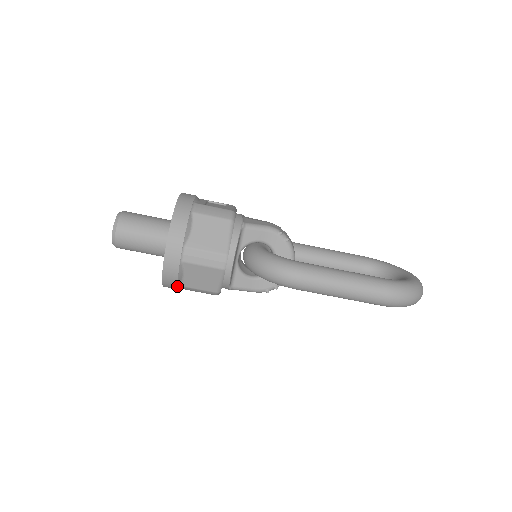
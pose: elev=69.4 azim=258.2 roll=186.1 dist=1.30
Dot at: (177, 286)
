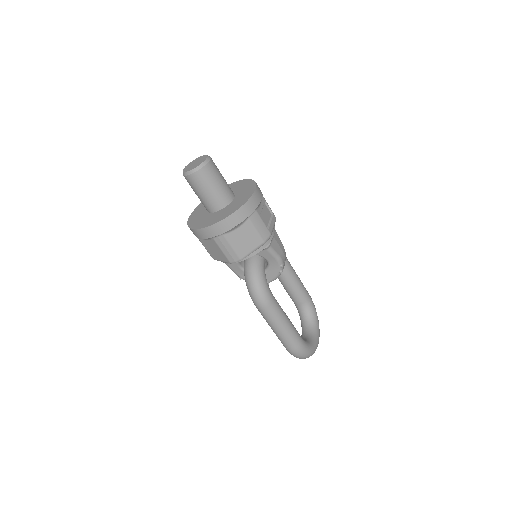
Dot at: (196, 236)
